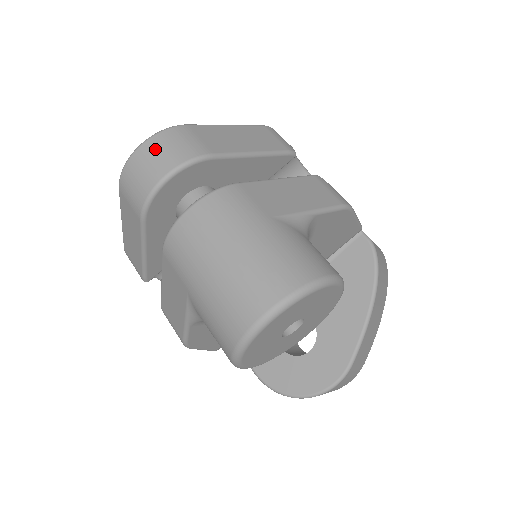
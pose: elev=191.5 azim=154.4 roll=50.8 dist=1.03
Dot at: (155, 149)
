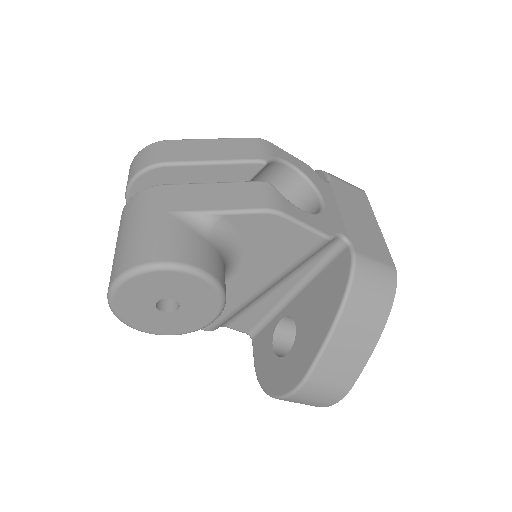
Dot at: (137, 159)
